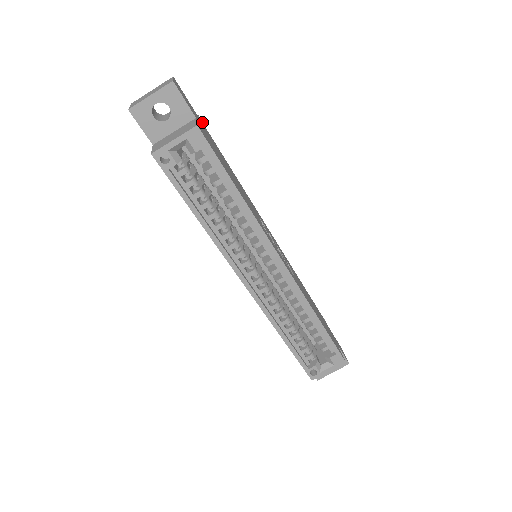
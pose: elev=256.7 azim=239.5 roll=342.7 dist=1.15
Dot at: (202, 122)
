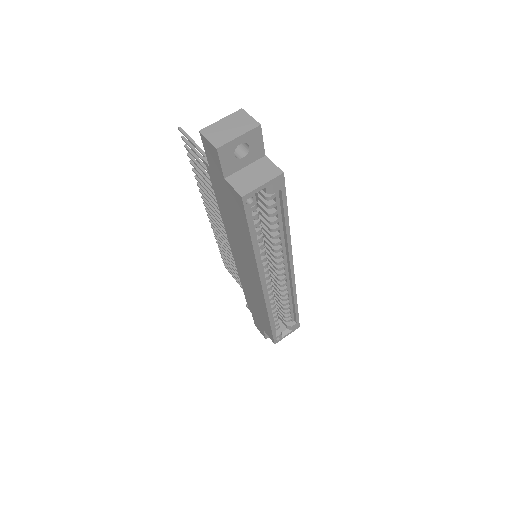
Dot at: occluded
